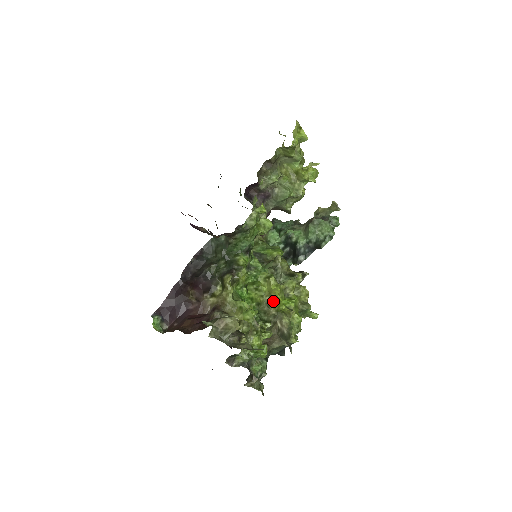
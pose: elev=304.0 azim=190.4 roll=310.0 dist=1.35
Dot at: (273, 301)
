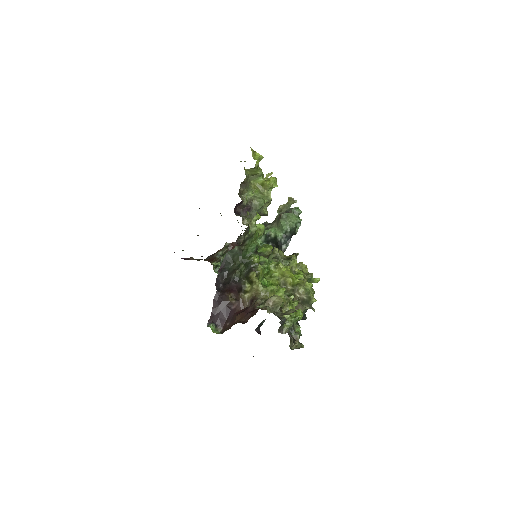
Dot at: (287, 280)
